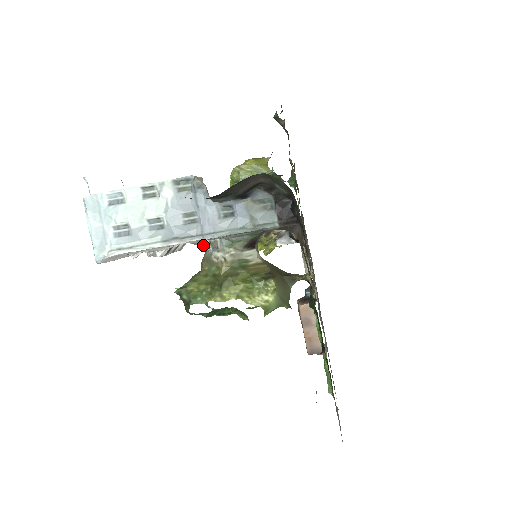
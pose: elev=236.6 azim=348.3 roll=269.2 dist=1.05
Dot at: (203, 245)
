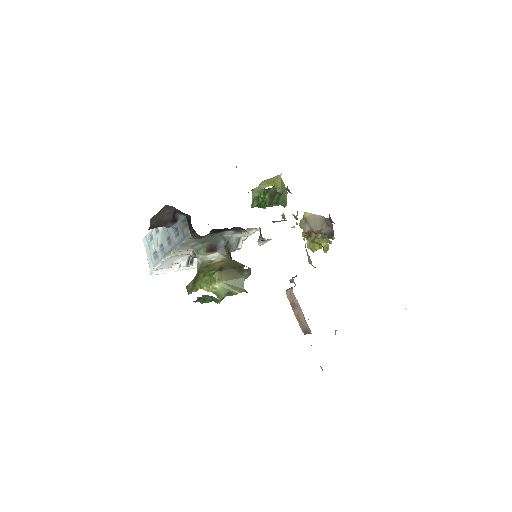
Dot at: (191, 255)
